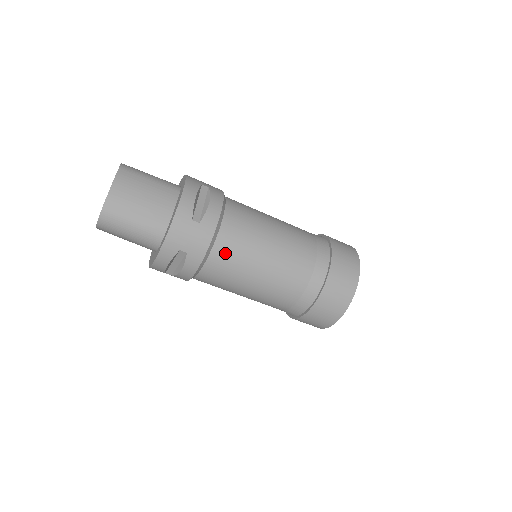
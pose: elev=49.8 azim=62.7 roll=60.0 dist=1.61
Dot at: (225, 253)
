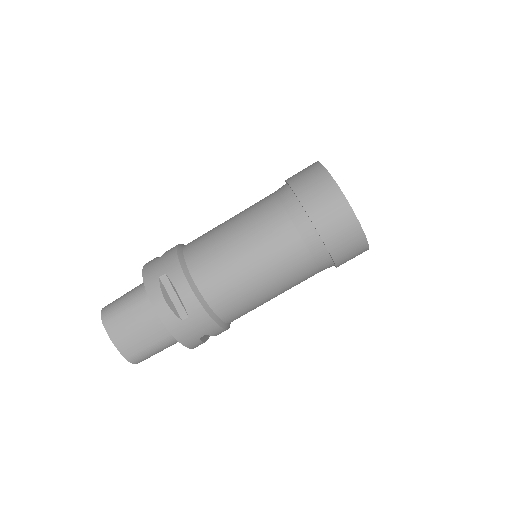
Dot at: (229, 308)
